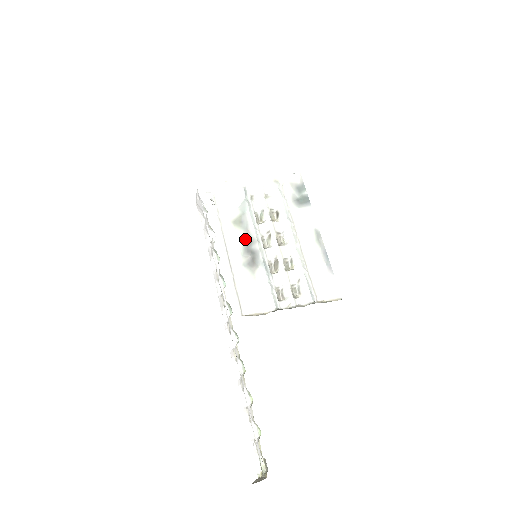
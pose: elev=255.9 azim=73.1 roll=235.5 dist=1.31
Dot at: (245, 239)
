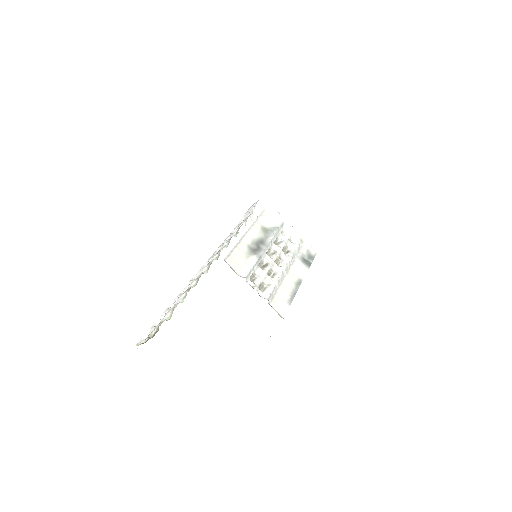
Dot at: (261, 239)
